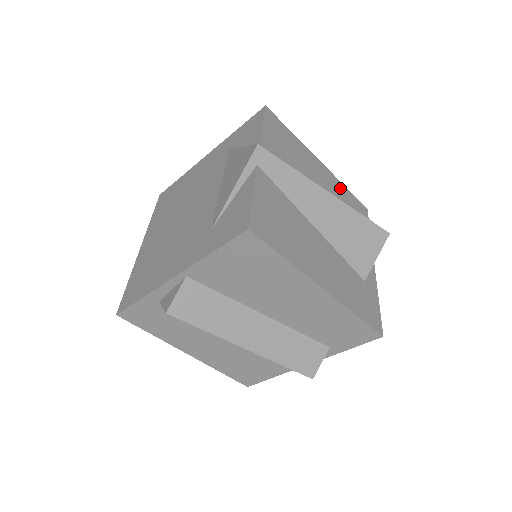
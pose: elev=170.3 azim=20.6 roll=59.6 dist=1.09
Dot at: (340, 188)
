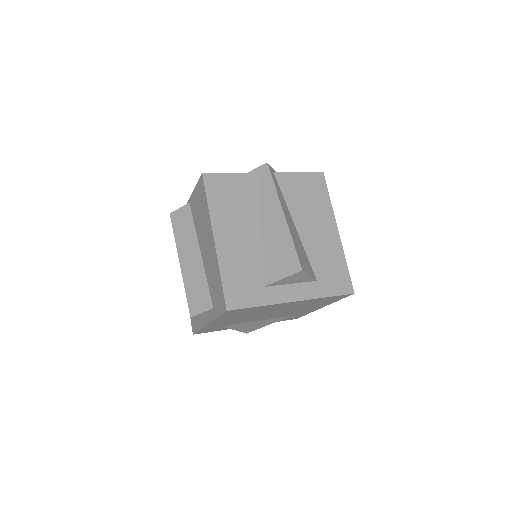
Dot at: (336, 255)
